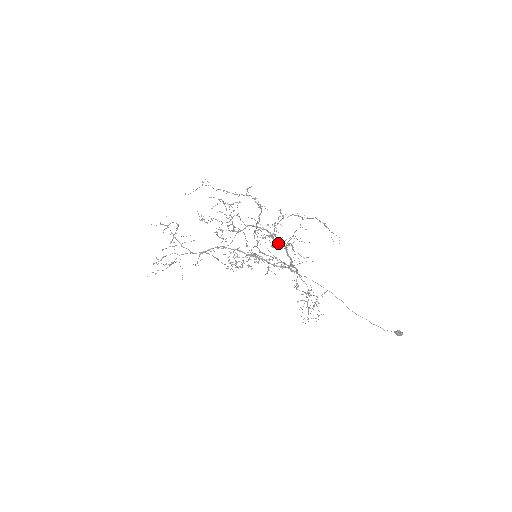
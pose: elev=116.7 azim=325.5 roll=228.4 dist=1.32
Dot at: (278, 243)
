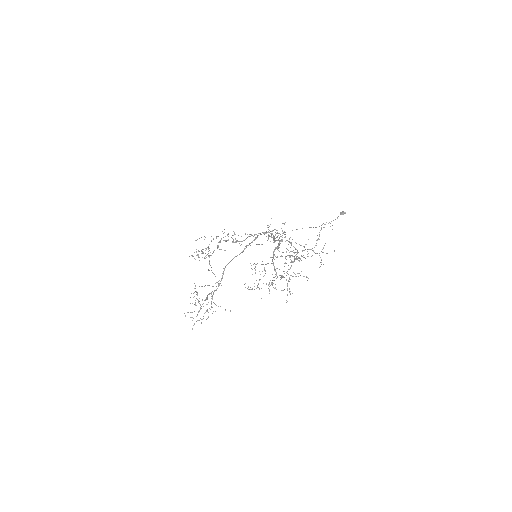
Dot at: (279, 245)
